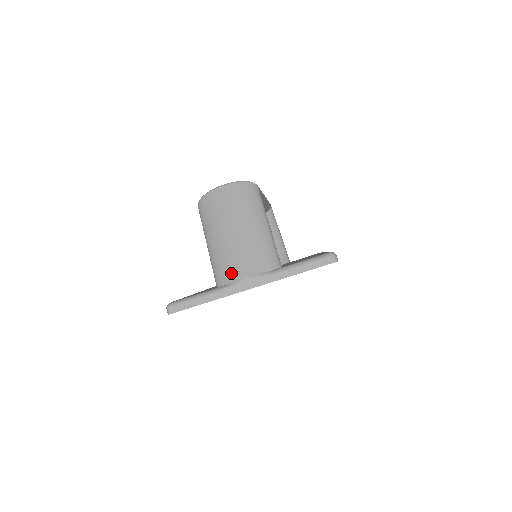
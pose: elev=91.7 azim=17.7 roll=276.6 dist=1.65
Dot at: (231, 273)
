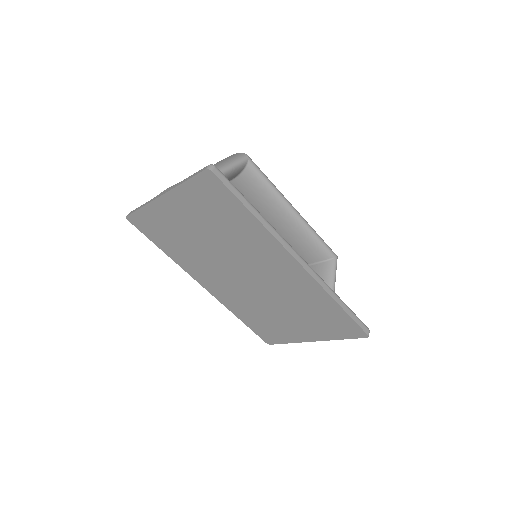
Dot at: occluded
